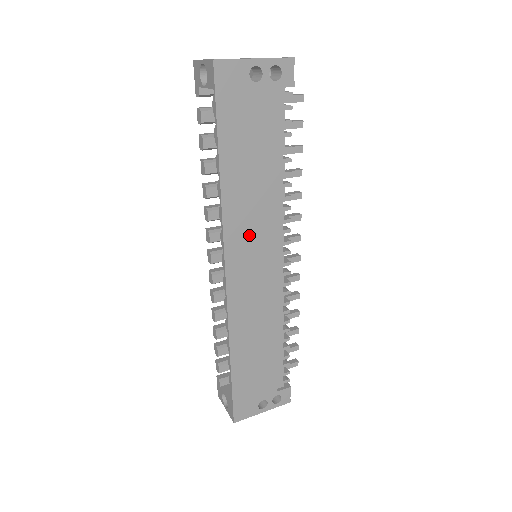
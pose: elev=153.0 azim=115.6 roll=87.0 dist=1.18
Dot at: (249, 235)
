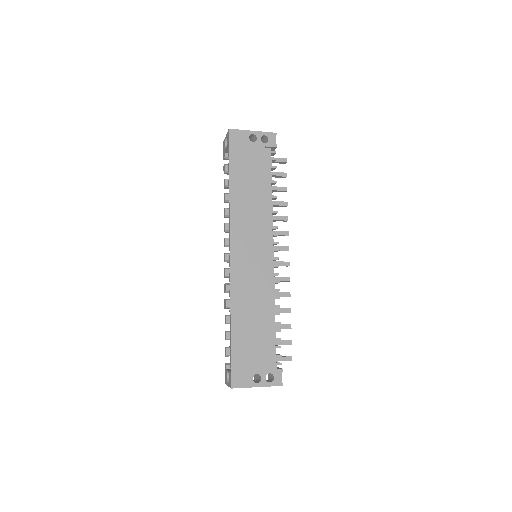
Dot at: (247, 229)
